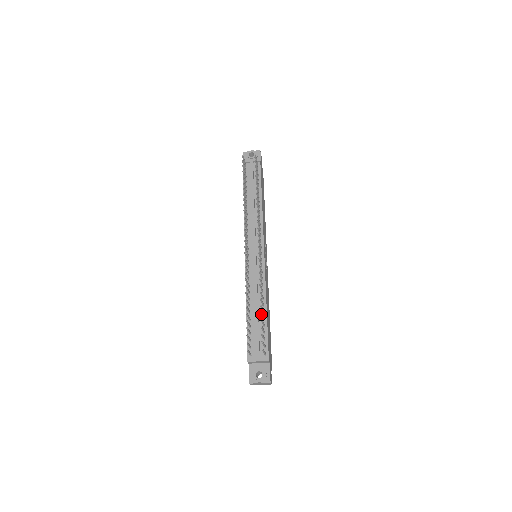
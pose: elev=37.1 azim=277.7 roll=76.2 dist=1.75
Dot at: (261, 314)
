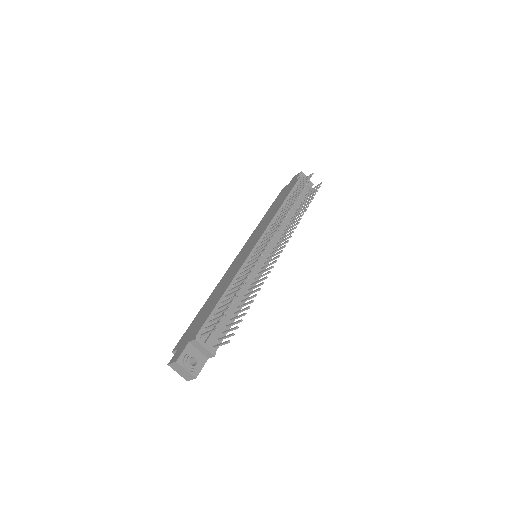
Dot at: (246, 308)
